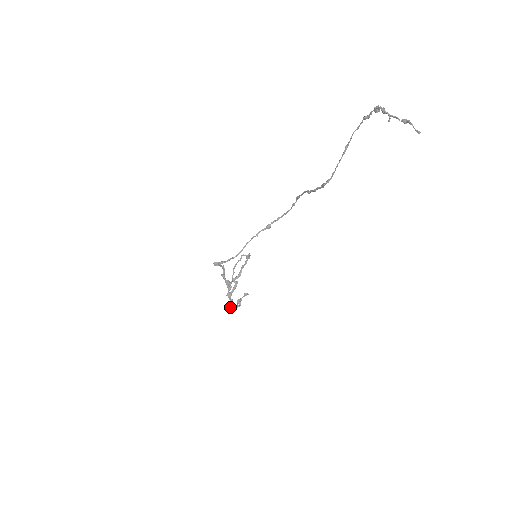
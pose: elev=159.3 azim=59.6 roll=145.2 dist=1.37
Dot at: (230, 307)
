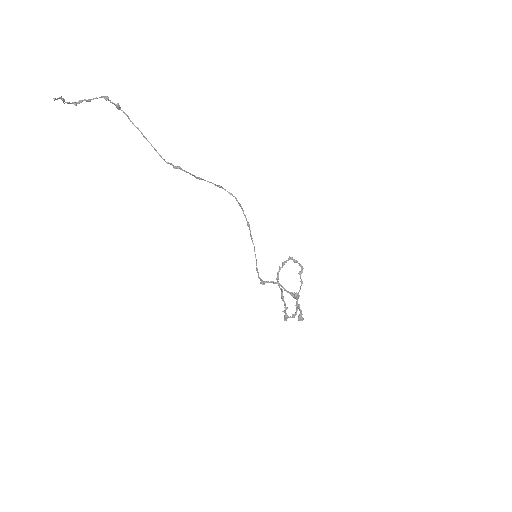
Dot at: (284, 316)
